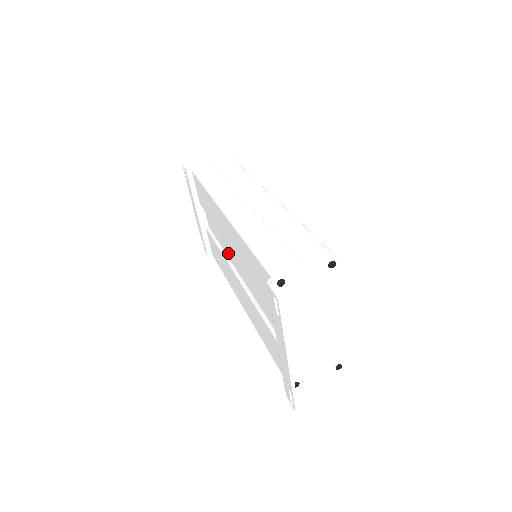
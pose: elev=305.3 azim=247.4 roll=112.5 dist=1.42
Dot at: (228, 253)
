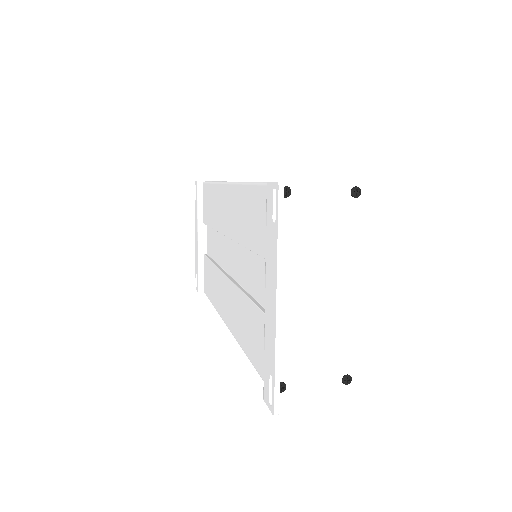
Dot at: (223, 260)
